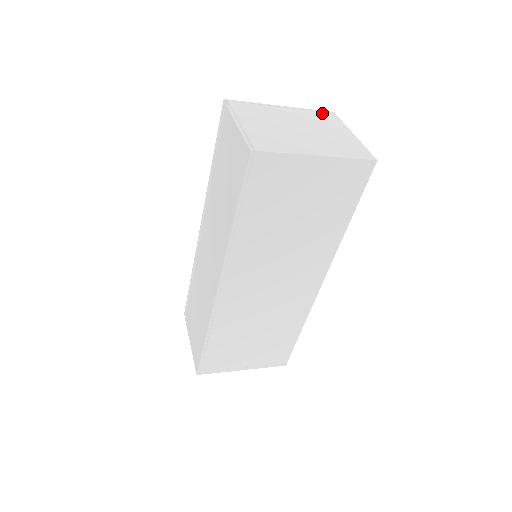
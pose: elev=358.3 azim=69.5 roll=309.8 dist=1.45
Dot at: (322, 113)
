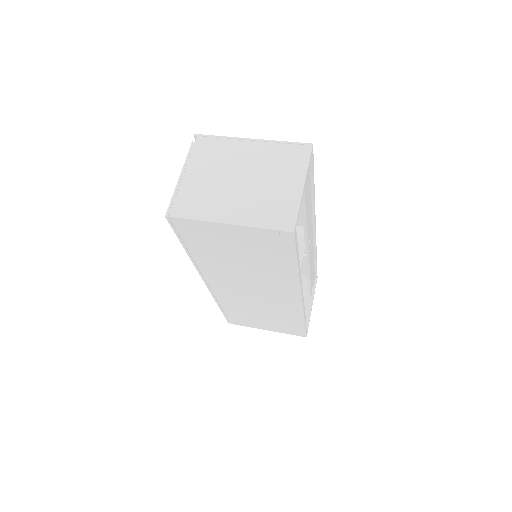
Dot at: (294, 147)
